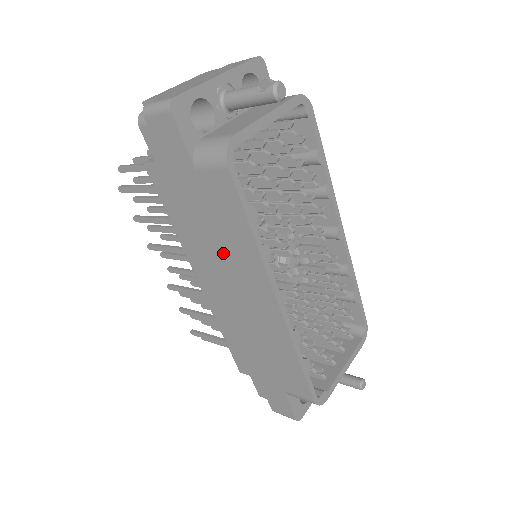
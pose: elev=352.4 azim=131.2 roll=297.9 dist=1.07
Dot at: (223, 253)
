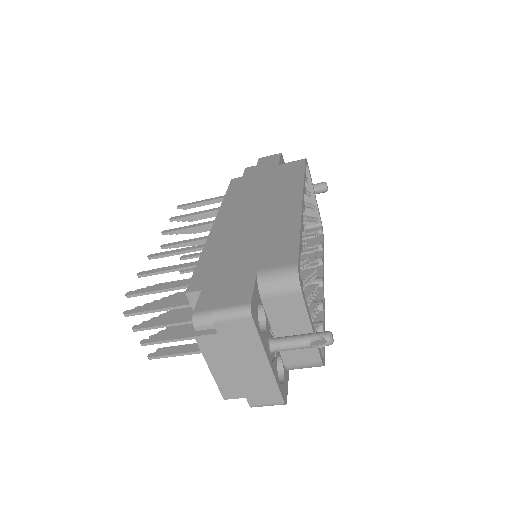
Dot at: (268, 191)
